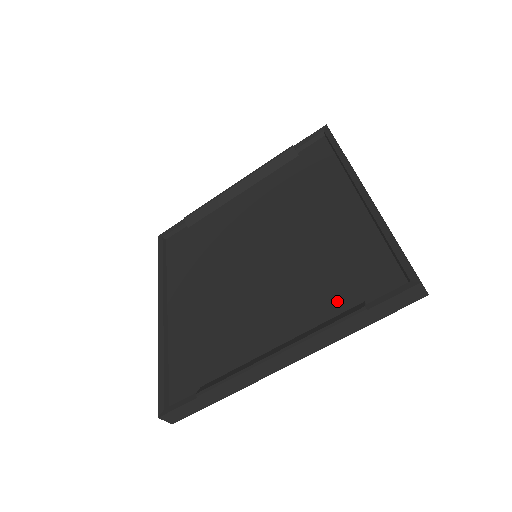
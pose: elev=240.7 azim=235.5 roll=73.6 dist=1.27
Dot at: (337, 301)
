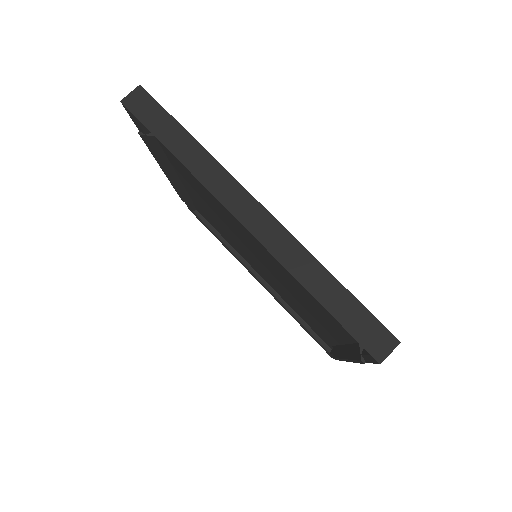
Dot at: (342, 331)
